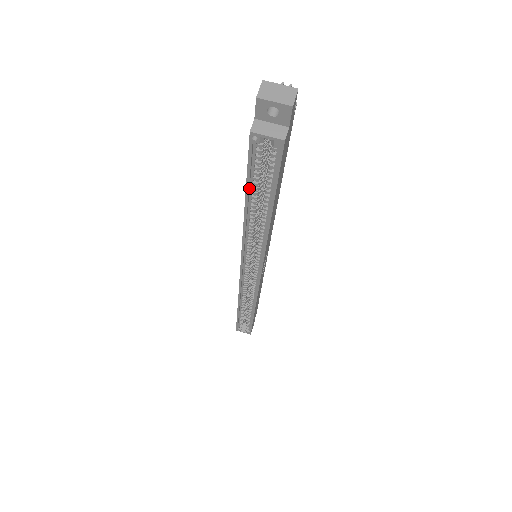
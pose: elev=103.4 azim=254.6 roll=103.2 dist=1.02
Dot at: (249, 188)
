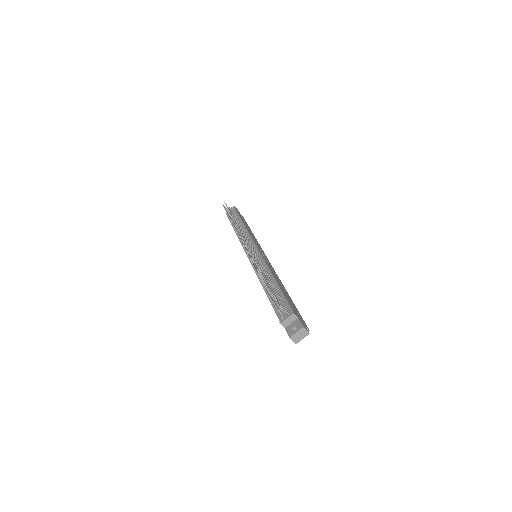
Dot at: occluded
